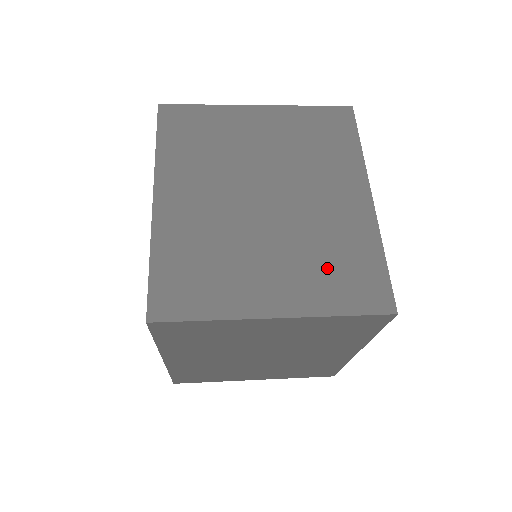
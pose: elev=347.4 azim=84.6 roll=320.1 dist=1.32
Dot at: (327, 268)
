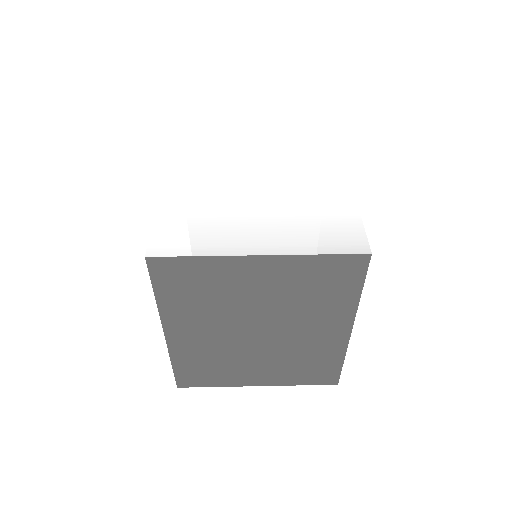
Dot at: (298, 367)
